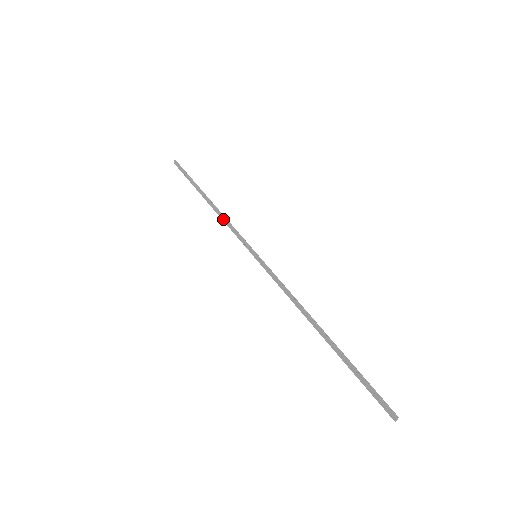
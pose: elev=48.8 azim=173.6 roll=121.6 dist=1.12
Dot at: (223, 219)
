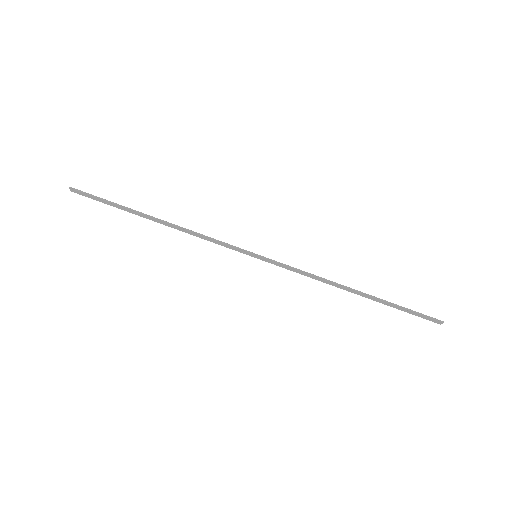
Dot at: (192, 234)
